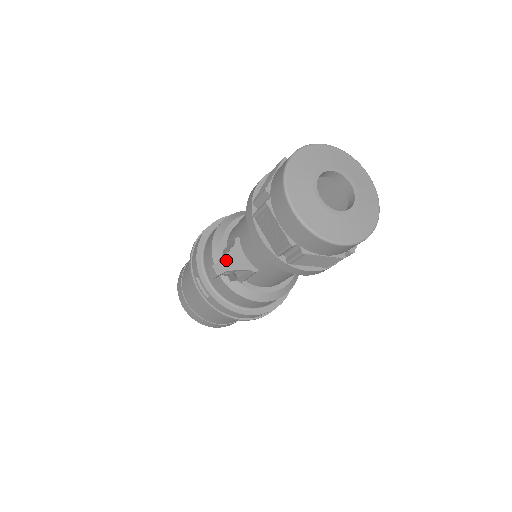
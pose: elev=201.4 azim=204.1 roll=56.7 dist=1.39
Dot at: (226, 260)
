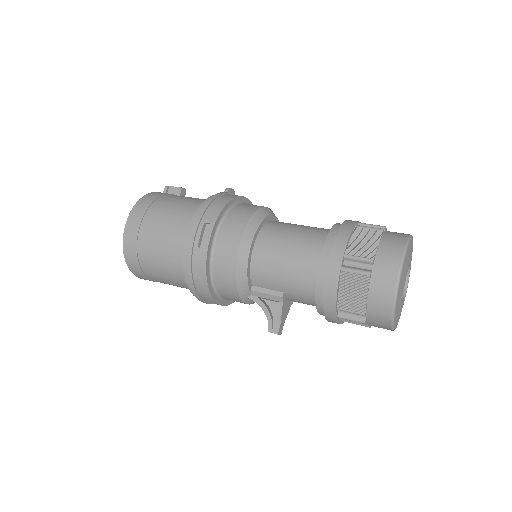
Dot at: (282, 319)
